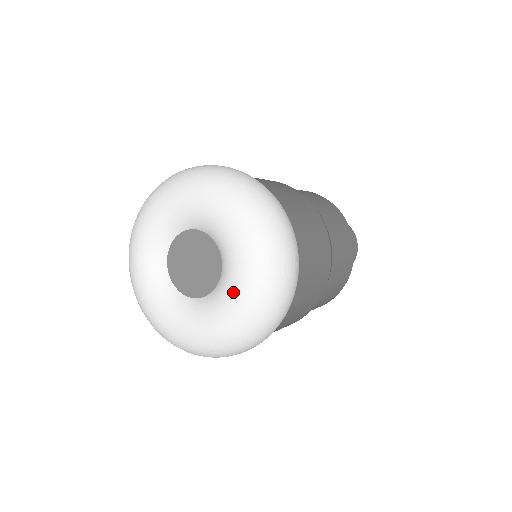
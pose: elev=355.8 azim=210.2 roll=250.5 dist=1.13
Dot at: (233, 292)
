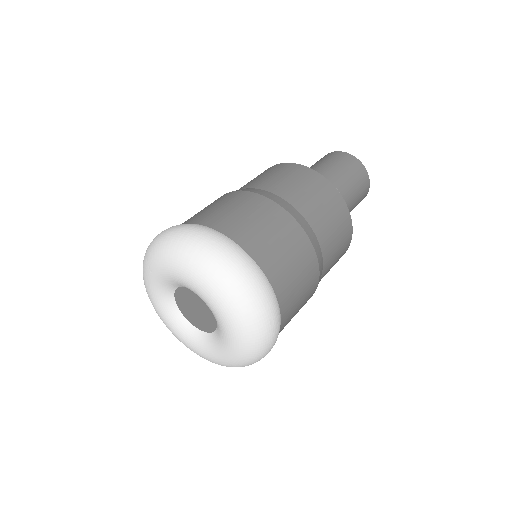
Dot at: (218, 354)
